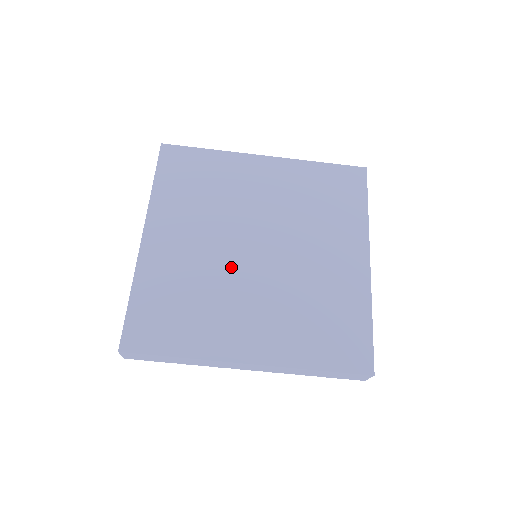
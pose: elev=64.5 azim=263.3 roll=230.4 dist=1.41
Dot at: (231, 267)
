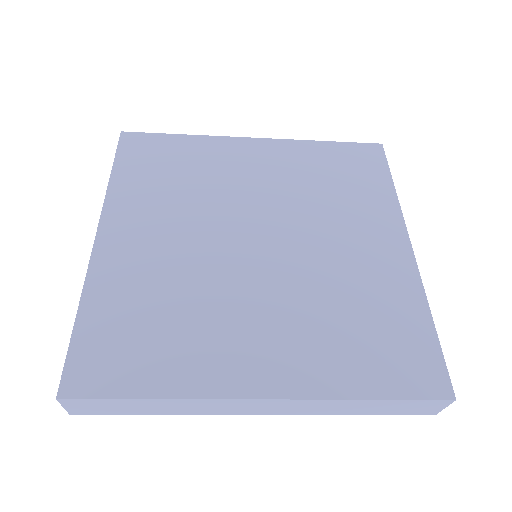
Dot at: (223, 266)
